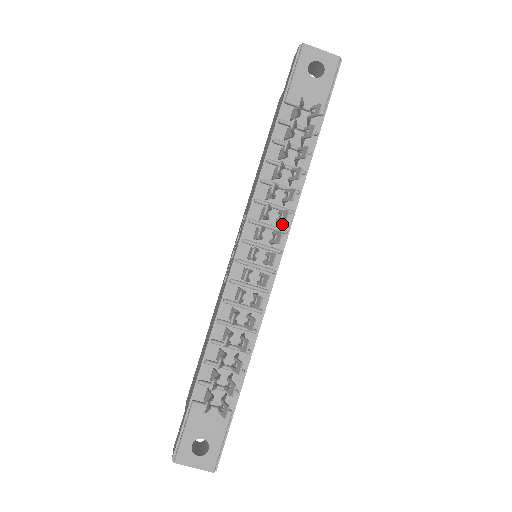
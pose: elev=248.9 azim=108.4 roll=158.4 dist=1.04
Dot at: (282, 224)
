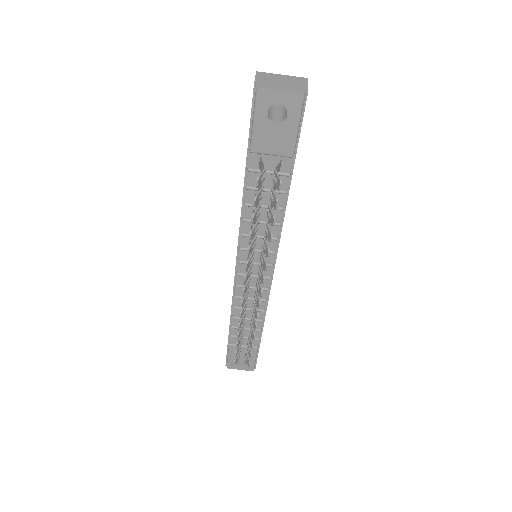
Dot at: (270, 246)
